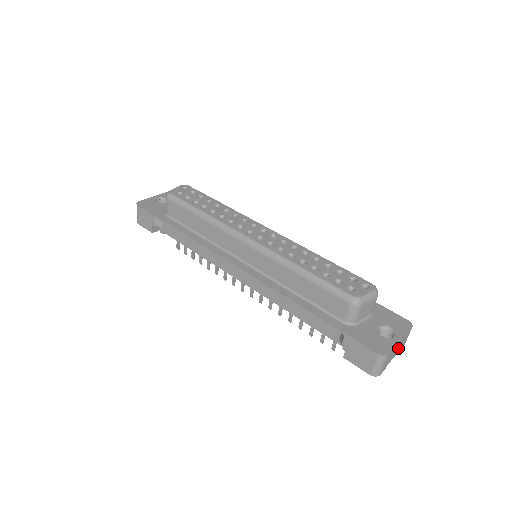
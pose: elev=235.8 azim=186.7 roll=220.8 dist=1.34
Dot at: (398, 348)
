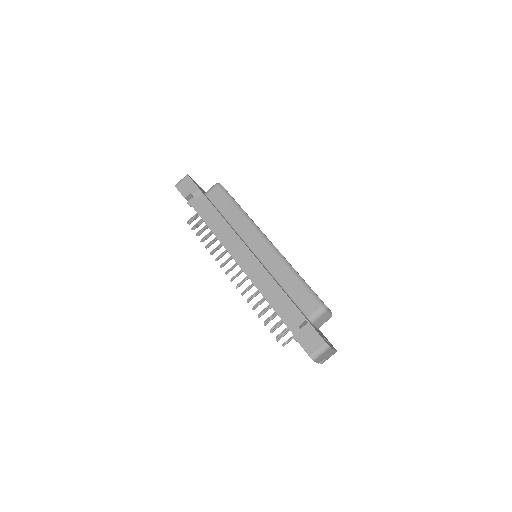
Dot at: (326, 356)
